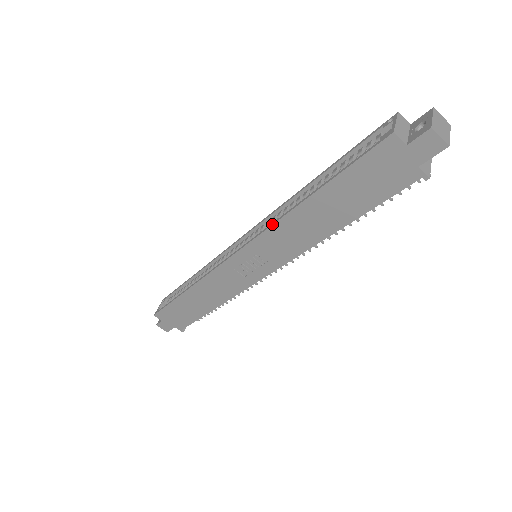
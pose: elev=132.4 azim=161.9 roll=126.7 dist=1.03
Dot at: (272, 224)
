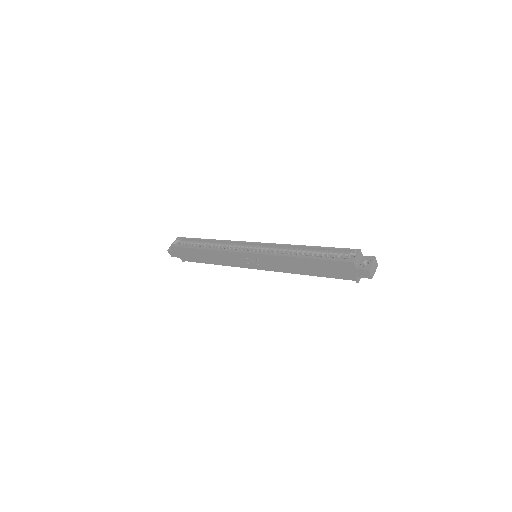
Dot at: (276, 255)
